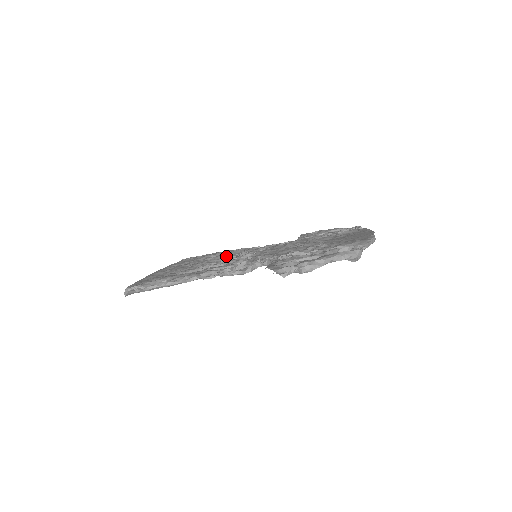
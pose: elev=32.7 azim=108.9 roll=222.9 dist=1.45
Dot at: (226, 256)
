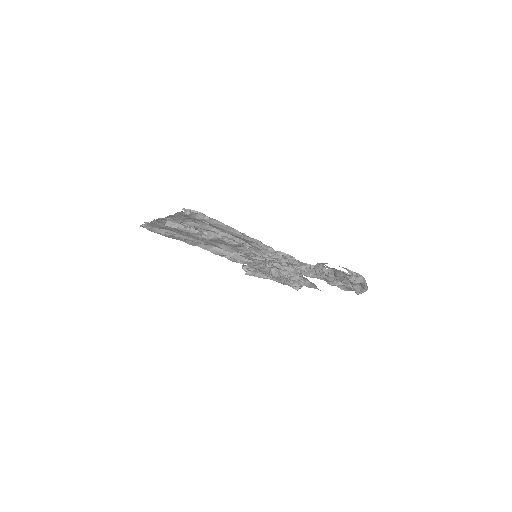
Dot at: occluded
